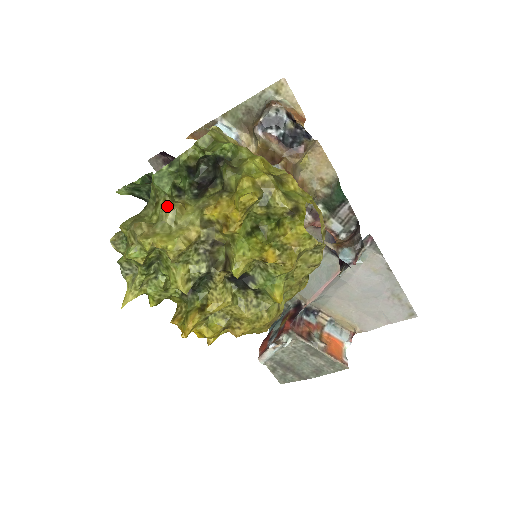
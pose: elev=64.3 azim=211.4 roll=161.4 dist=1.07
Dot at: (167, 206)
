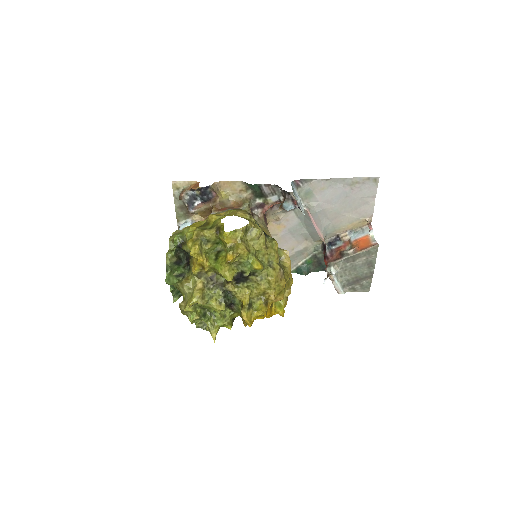
Dot at: (181, 287)
